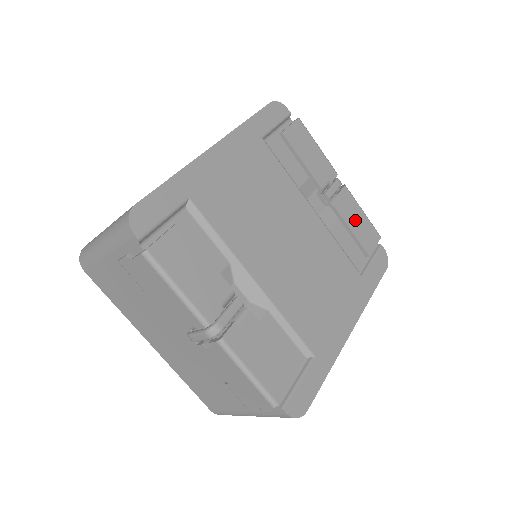
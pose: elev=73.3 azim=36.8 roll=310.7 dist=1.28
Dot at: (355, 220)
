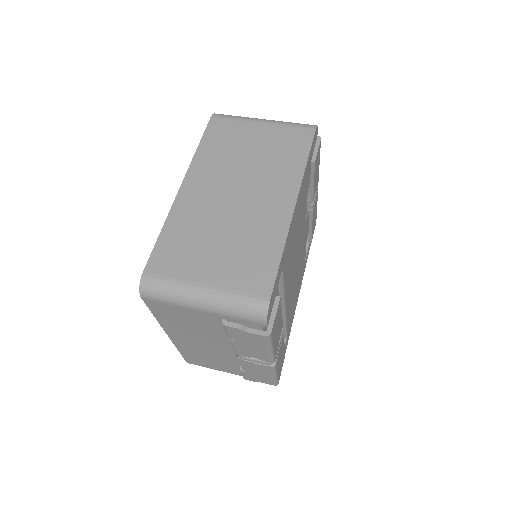
Dot at: (314, 217)
